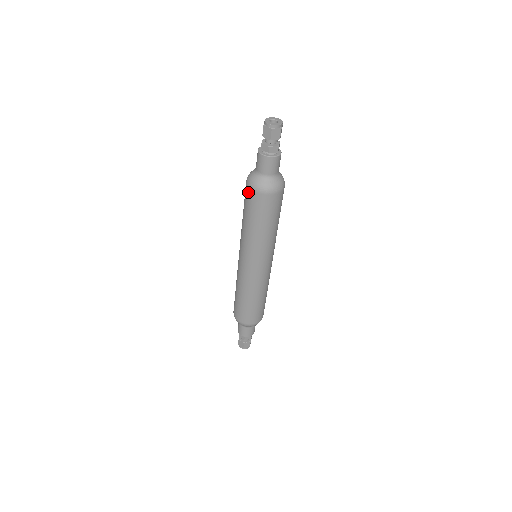
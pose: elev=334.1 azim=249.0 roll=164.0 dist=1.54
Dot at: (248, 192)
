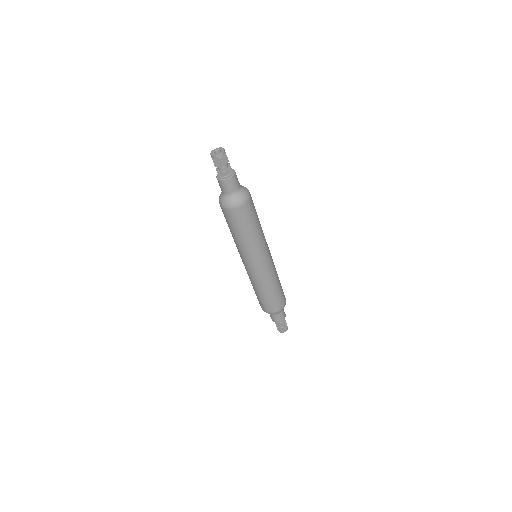
Dot at: occluded
